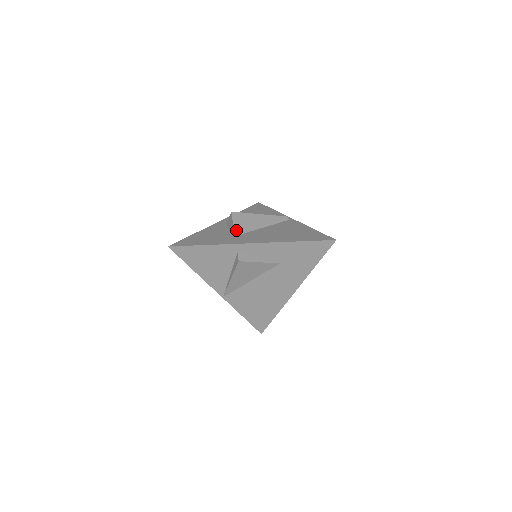
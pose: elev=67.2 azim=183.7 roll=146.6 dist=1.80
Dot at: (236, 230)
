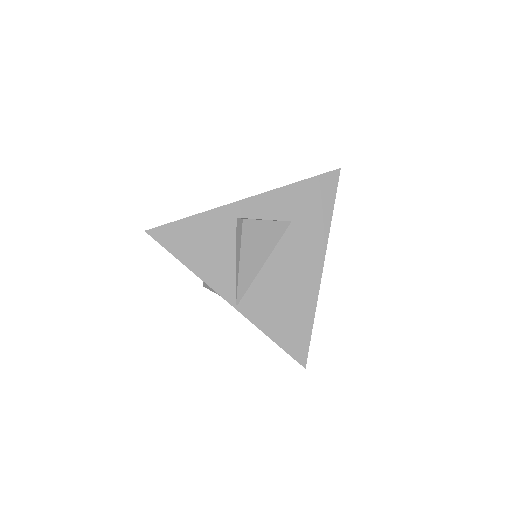
Dot at: occluded
